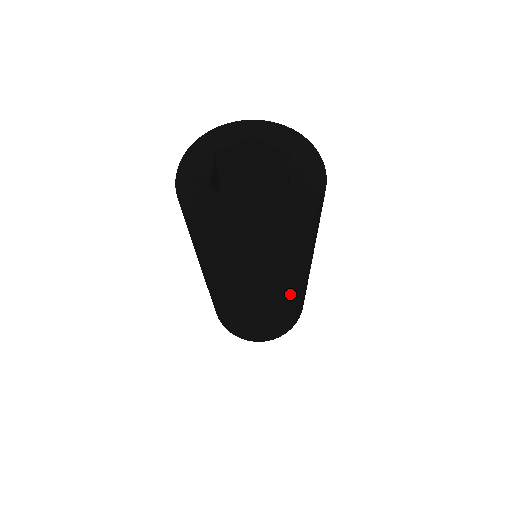
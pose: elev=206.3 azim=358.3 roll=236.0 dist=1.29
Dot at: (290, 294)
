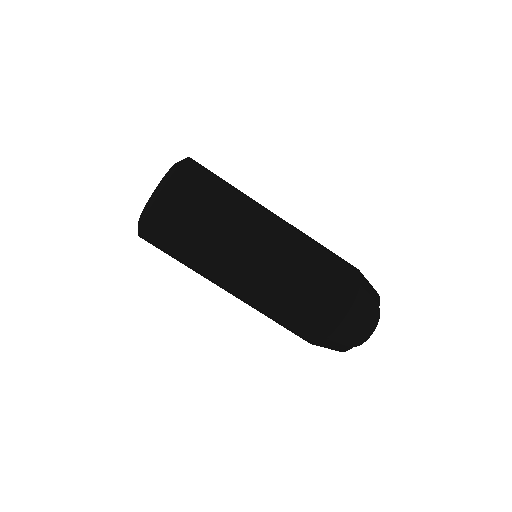
Dot at: (275, 217)
